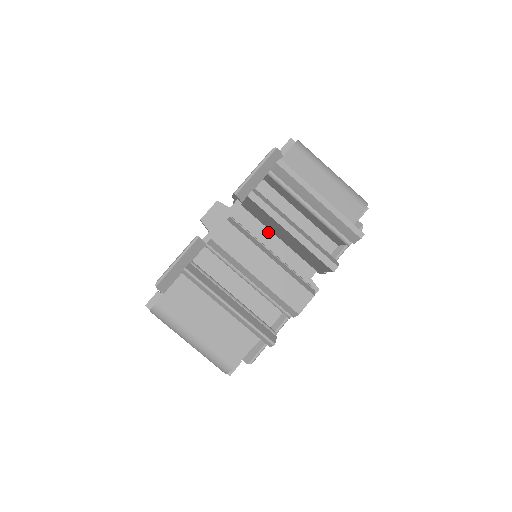
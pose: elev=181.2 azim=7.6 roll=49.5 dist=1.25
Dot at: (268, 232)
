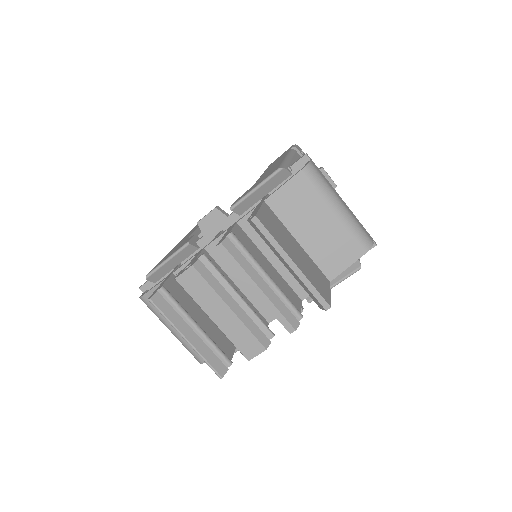
Dot at: occluded
